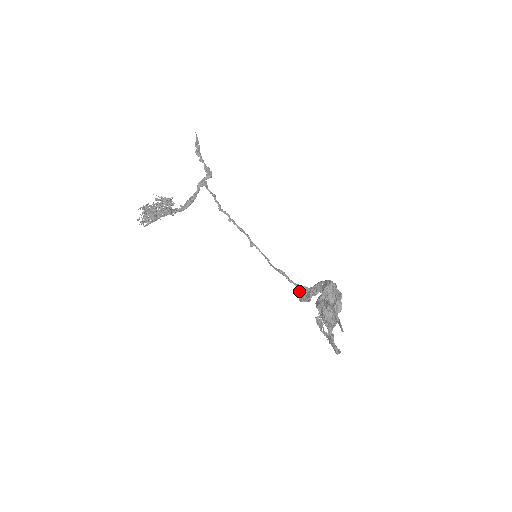
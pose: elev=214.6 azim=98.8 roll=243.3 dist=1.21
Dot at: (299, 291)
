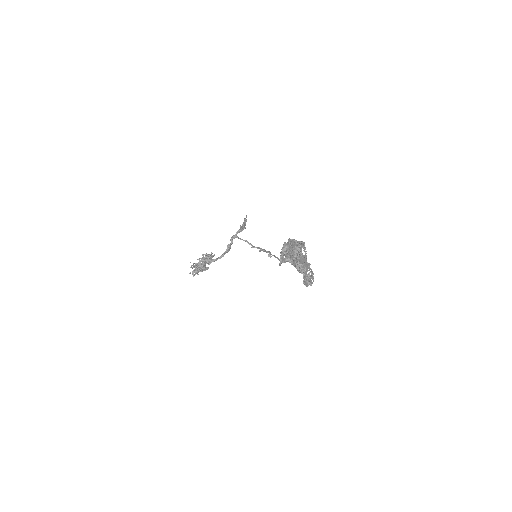
Dot at: occluded
